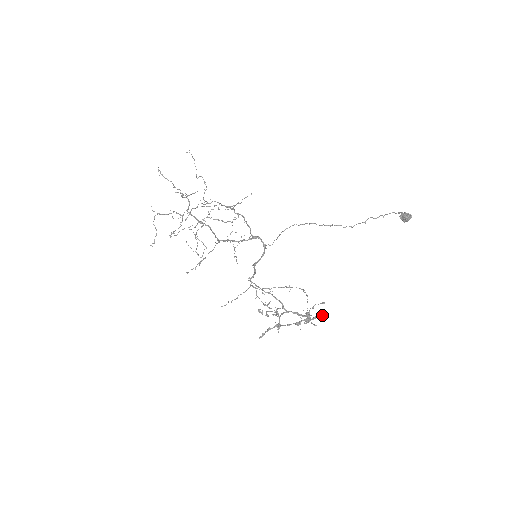
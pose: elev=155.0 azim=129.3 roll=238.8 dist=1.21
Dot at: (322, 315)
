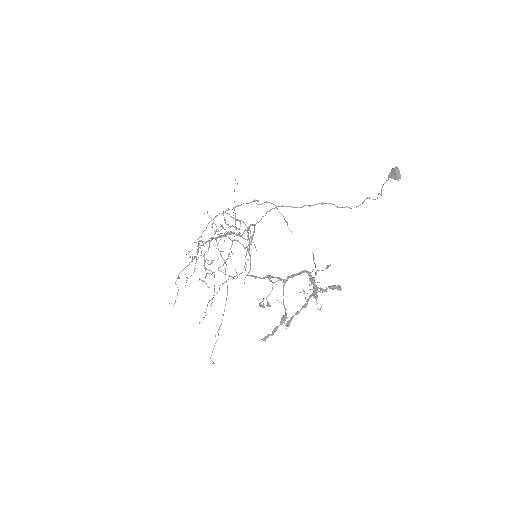
Dot at: (334, 285)
